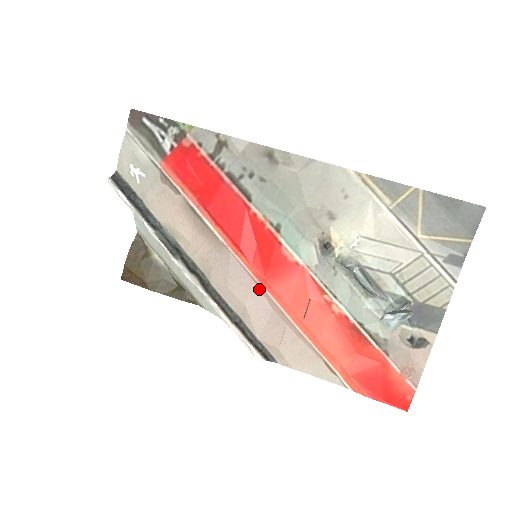
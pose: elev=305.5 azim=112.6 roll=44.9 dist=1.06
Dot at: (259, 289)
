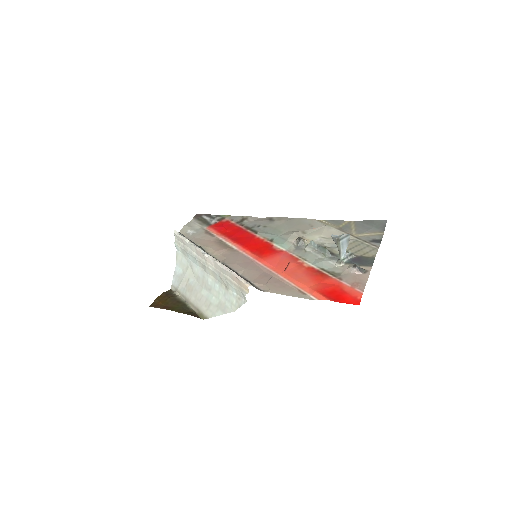
Dot at: (256, 264)
